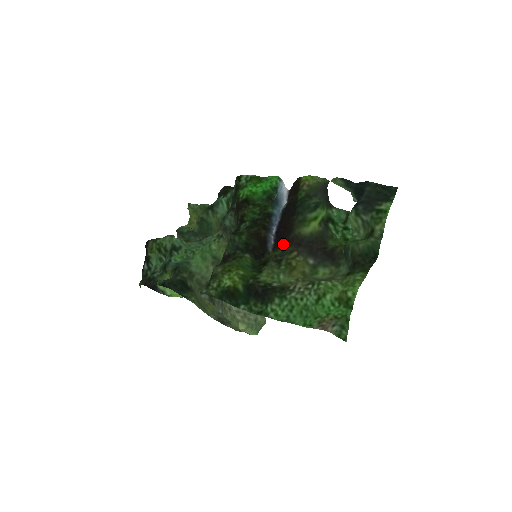
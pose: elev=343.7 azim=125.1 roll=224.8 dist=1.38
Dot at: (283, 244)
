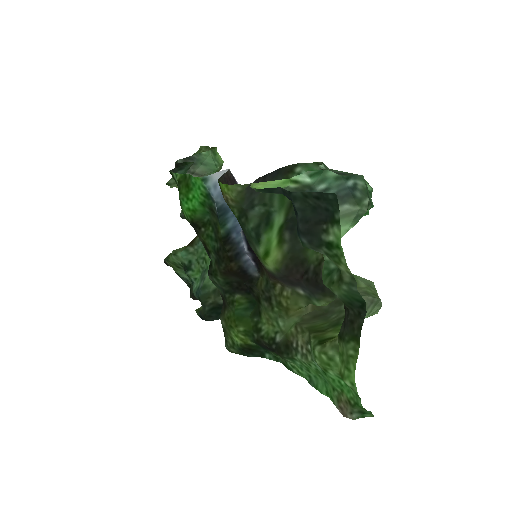
Dot at: (262, 269)
